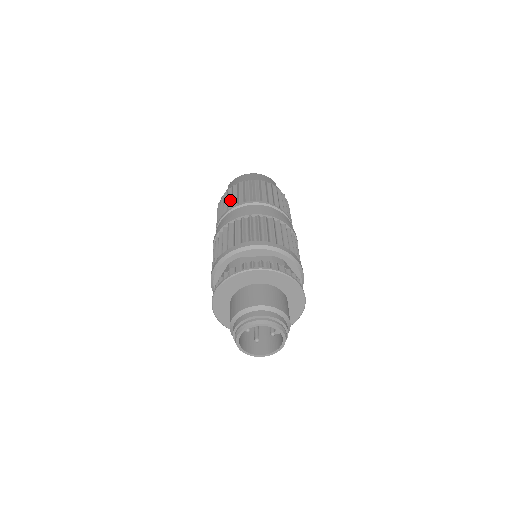
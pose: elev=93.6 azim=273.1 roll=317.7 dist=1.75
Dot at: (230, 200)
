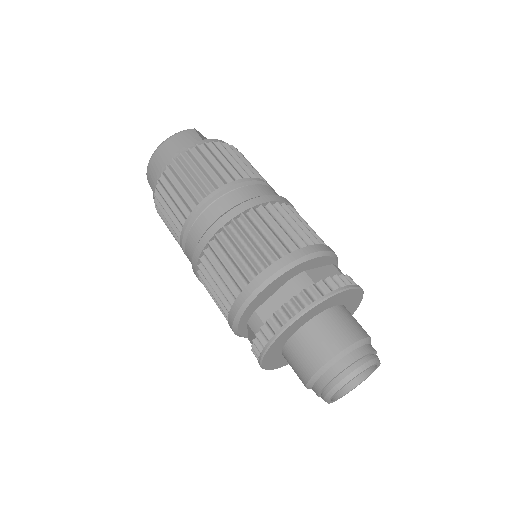
Dot at: (170, 213)
